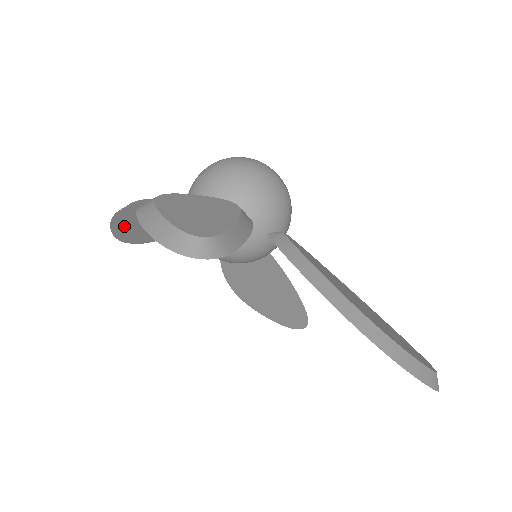
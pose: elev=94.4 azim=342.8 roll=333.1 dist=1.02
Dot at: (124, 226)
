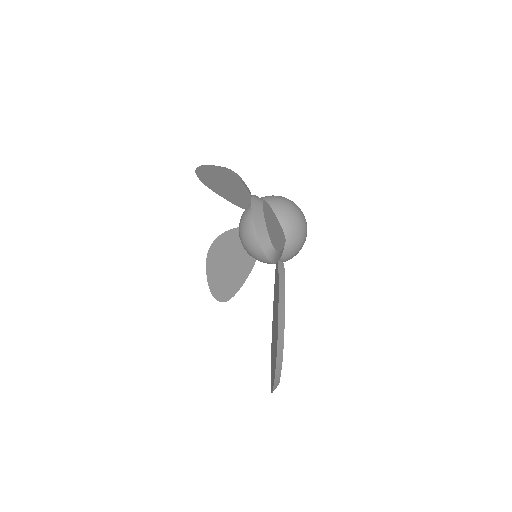
Dot at: (211, 171)
